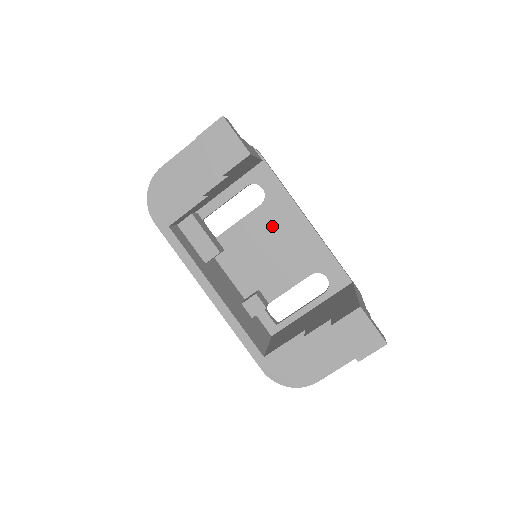
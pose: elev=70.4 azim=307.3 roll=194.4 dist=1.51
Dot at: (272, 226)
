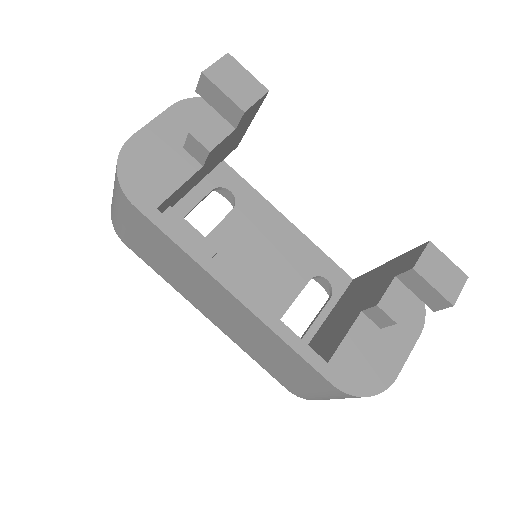
Dot at: (252, 231)
